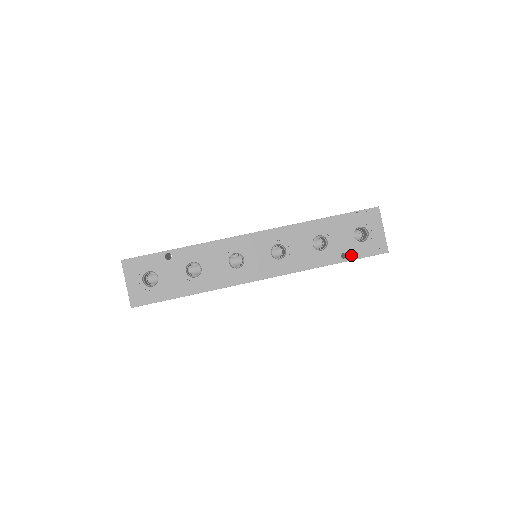
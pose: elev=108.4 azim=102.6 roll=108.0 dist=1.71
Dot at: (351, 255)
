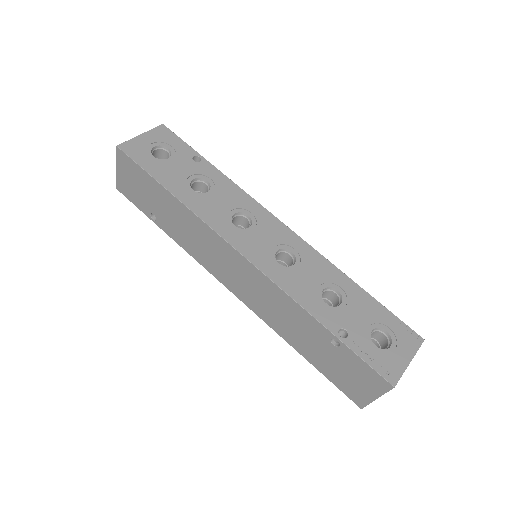
Dot at: (351, 341)
